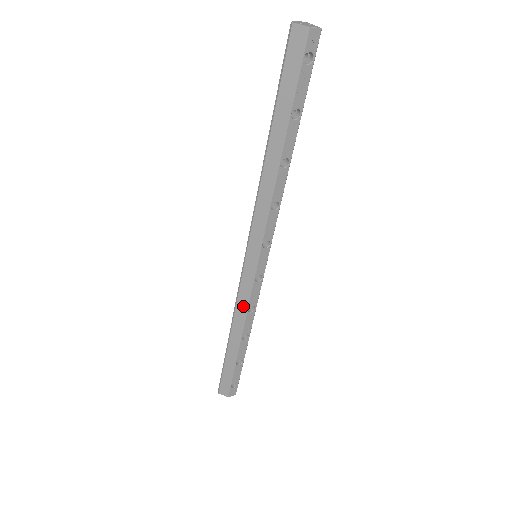
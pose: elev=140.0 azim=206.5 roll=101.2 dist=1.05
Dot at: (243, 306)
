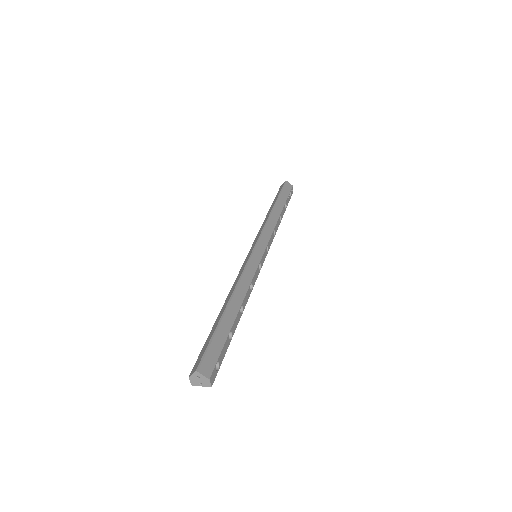
Dot at: (248, 279)
